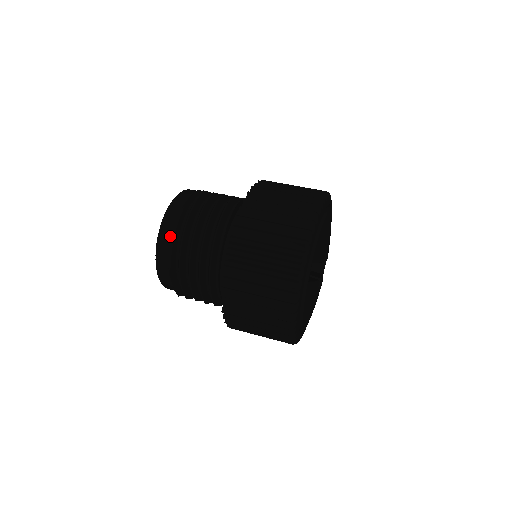
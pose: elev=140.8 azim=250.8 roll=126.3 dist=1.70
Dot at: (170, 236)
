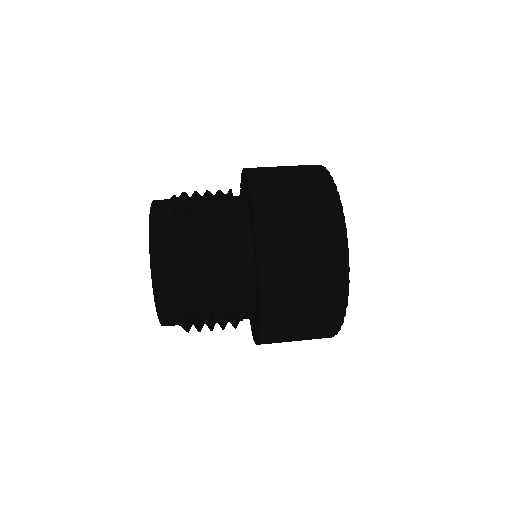
Dot at: (170, 285)
